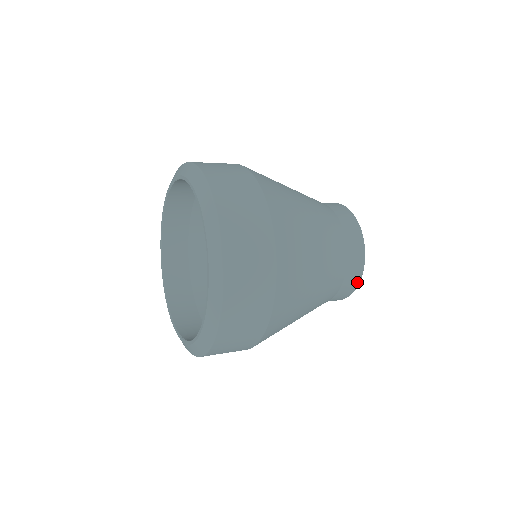
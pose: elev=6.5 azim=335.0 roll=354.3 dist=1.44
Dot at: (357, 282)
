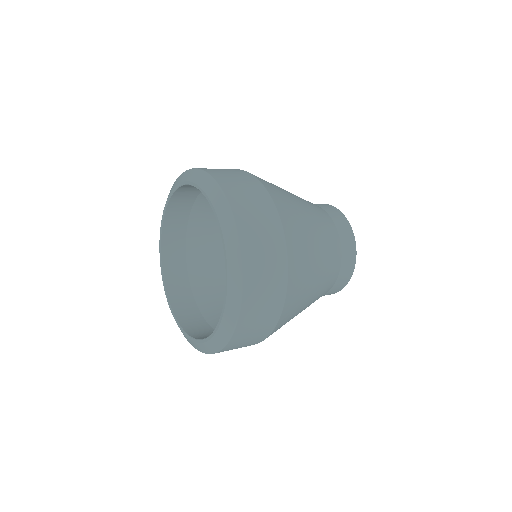
Dot at: (354, 246)
